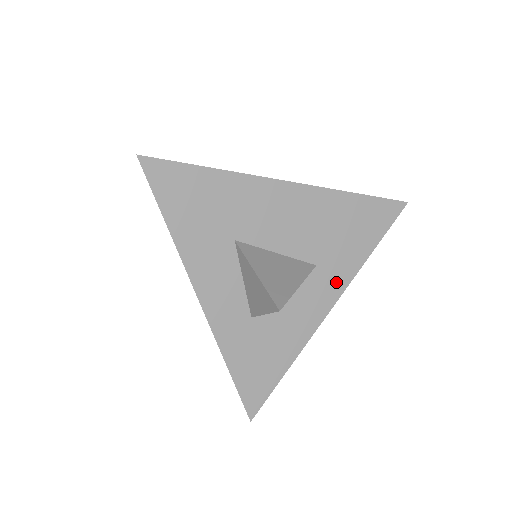
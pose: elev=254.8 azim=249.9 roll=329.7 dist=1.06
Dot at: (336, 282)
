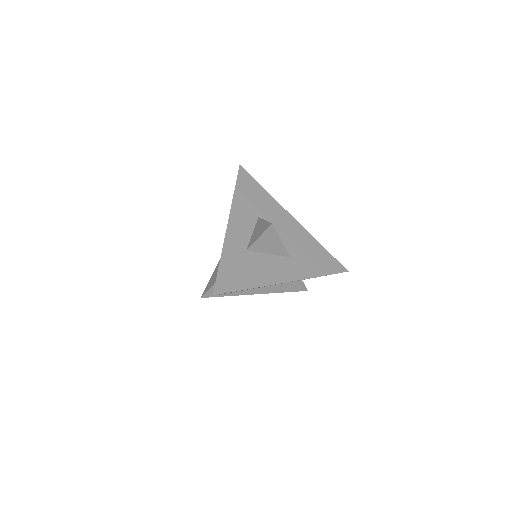
Dot at: (296, 273)
